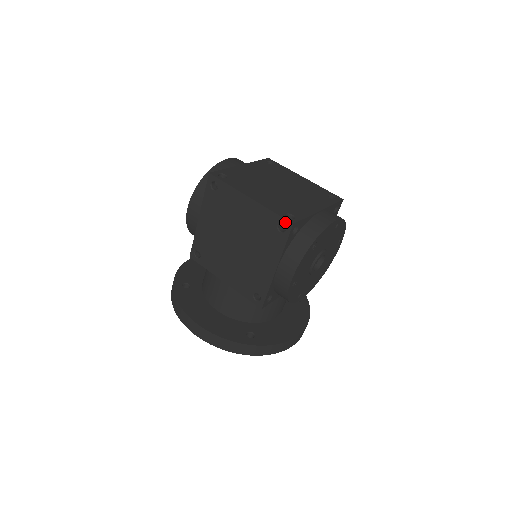
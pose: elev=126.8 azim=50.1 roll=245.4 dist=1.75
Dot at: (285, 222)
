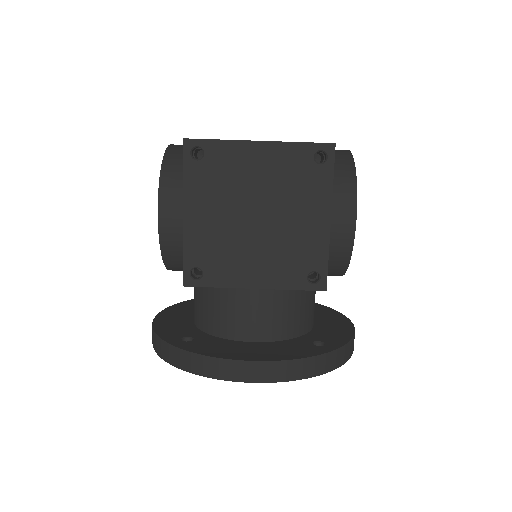
Dot at: (323, 147)
